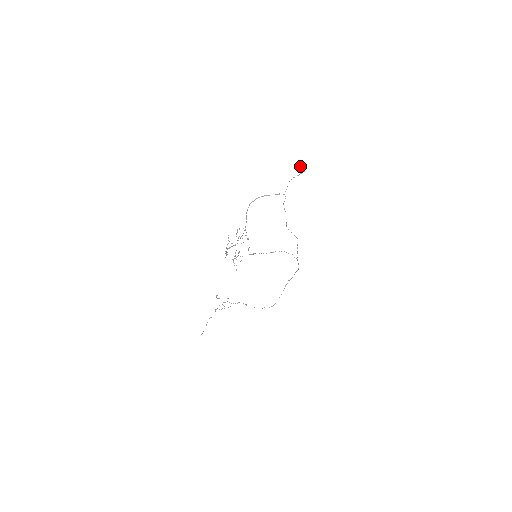
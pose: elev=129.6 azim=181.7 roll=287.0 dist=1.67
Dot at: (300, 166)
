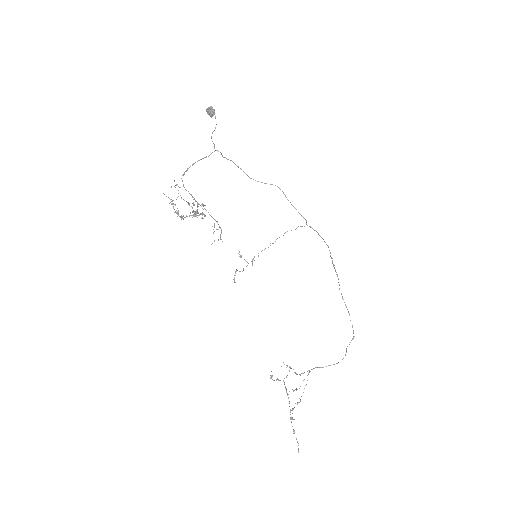
Dot at: occluded
